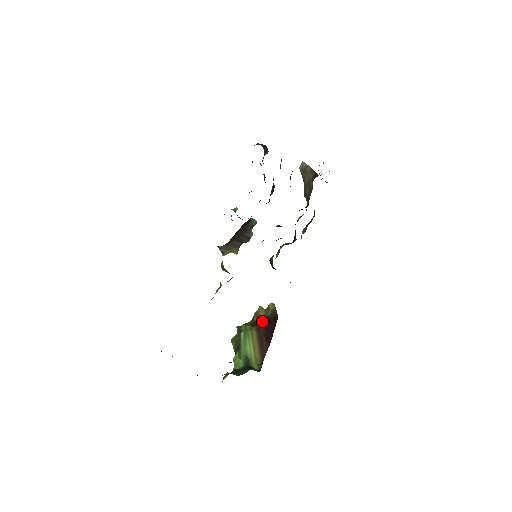
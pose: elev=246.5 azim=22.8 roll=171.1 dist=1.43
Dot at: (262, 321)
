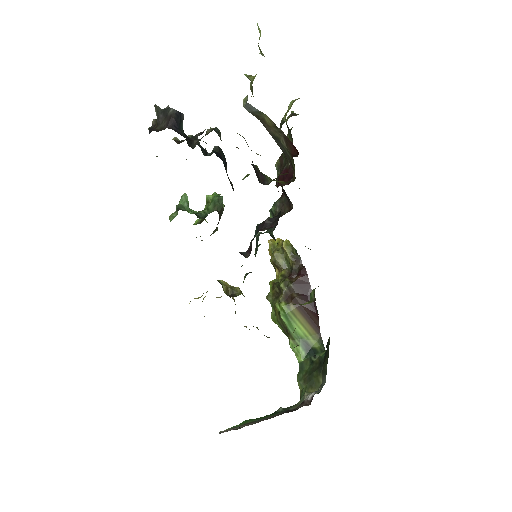
Dot at: (294, 290)
